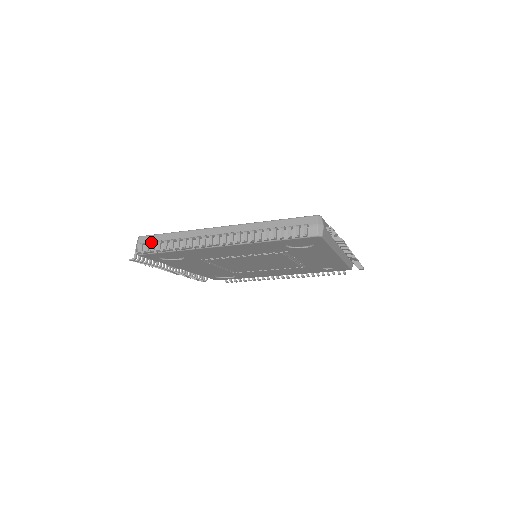
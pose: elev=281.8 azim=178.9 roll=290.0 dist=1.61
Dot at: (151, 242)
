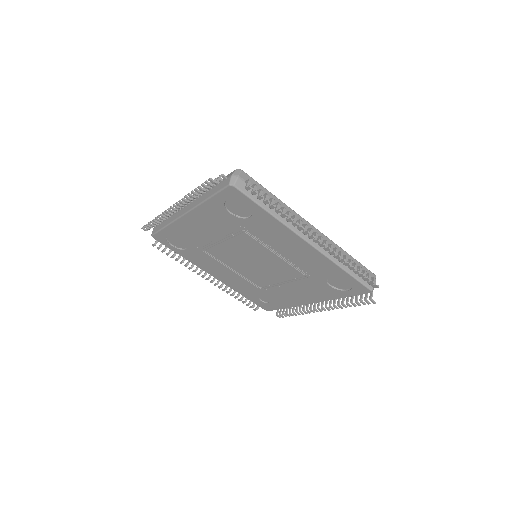
Dot at: occluded
